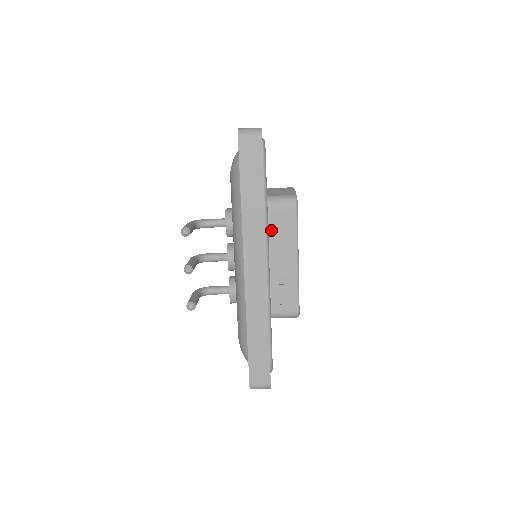
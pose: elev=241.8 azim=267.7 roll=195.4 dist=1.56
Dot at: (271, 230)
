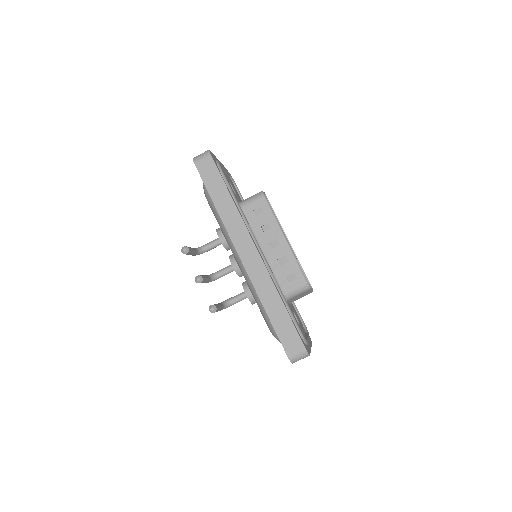
Dot at: (254, 225)
